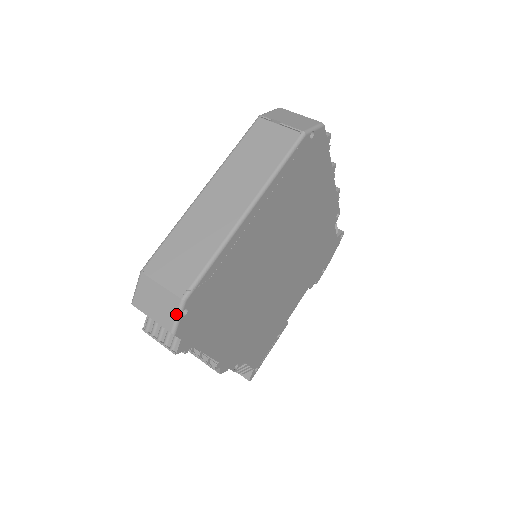
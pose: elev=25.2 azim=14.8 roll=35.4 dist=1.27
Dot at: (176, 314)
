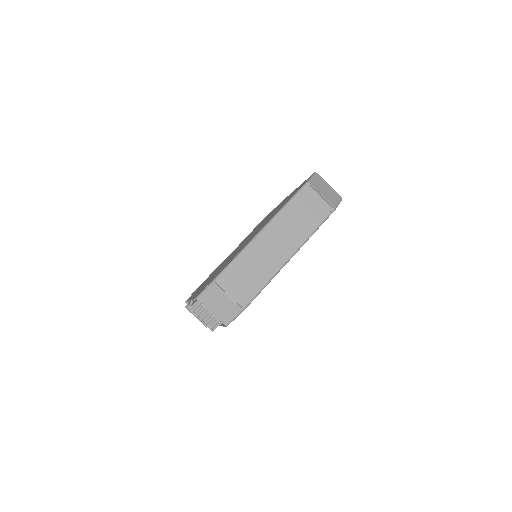
Dot at: (234, 317)
